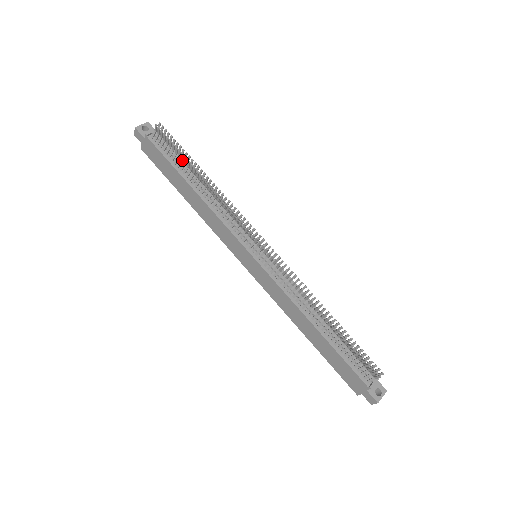
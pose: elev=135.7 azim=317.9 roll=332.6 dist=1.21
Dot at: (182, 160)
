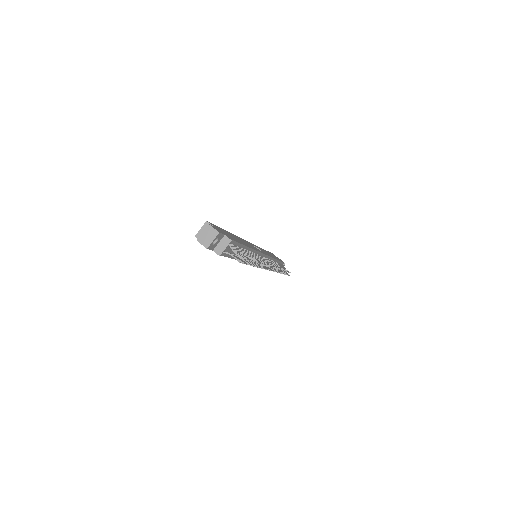
Dot at: occluded
